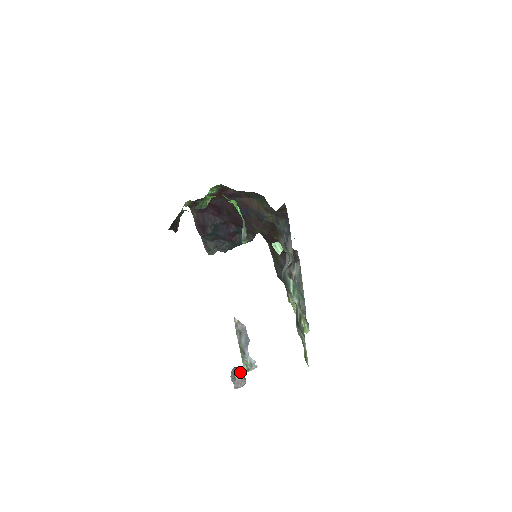
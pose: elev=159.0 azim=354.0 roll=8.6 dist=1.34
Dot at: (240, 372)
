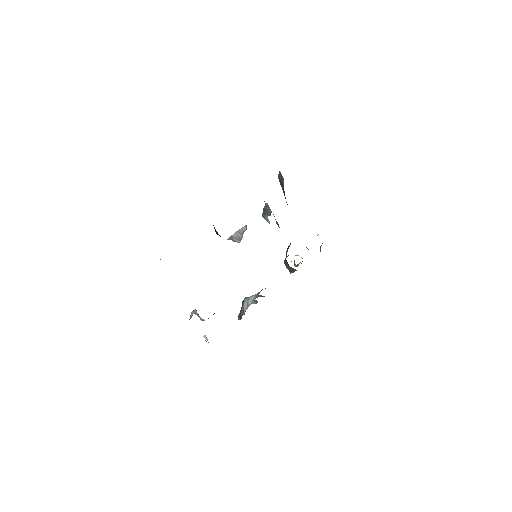
Dot at: (240, 235)
